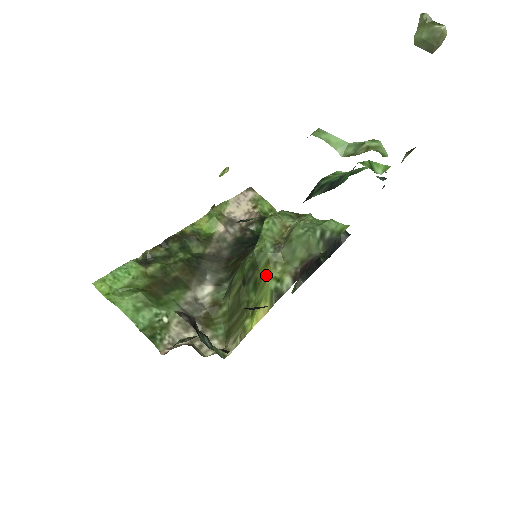
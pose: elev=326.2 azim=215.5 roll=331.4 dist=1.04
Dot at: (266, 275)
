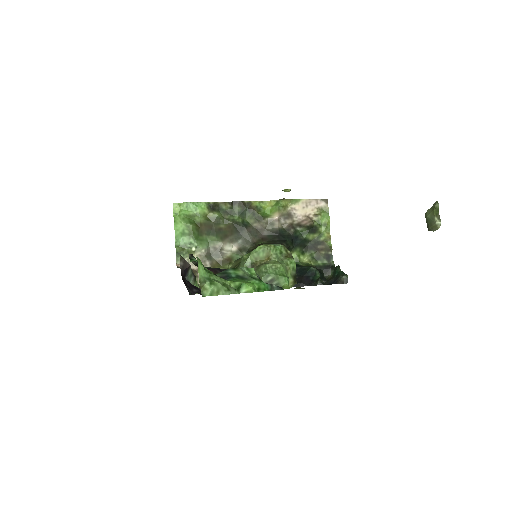
Dot at: occluded
